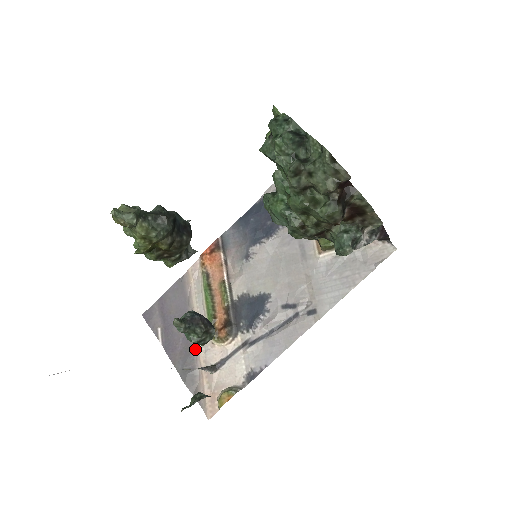
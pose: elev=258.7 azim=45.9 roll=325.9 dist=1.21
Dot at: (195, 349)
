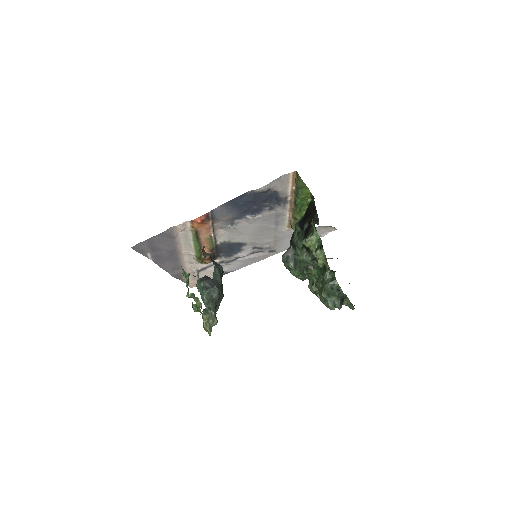
Dot at: (181, 263)
